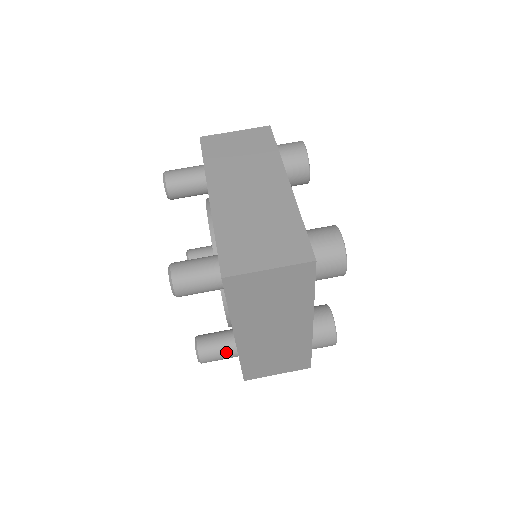
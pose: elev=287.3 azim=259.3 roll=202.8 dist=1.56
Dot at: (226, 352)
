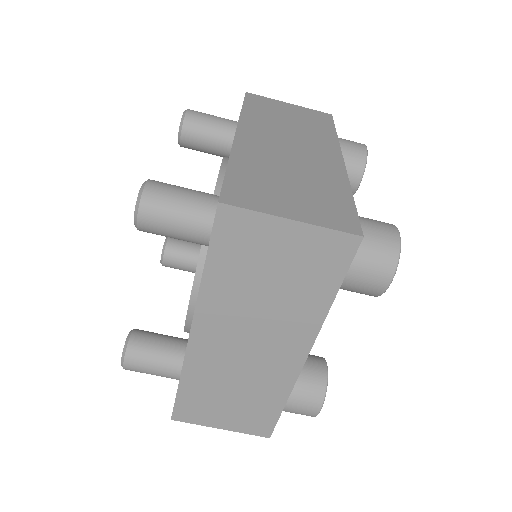
Dot at: (165, 364)
